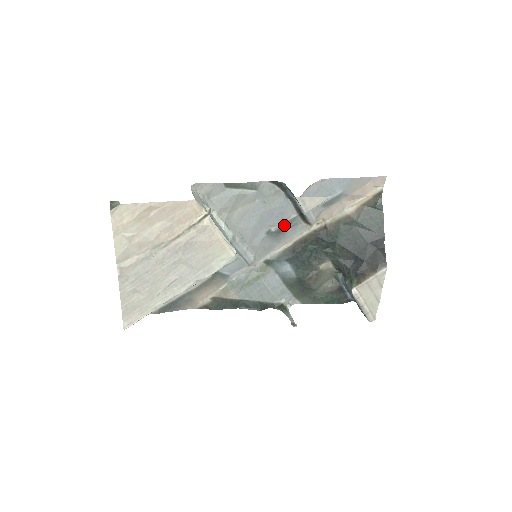
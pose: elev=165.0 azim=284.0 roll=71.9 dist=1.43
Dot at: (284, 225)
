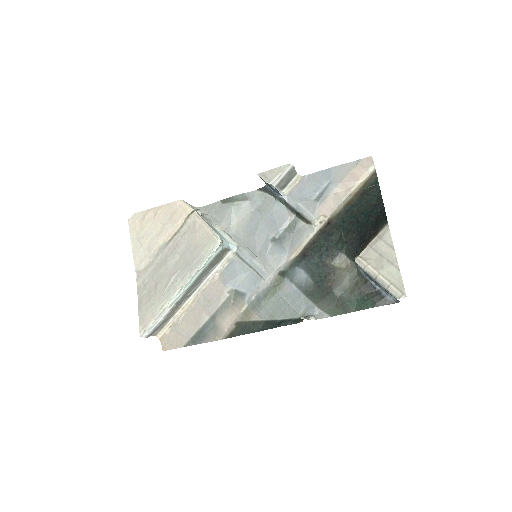
Dot at: (286, 230)
